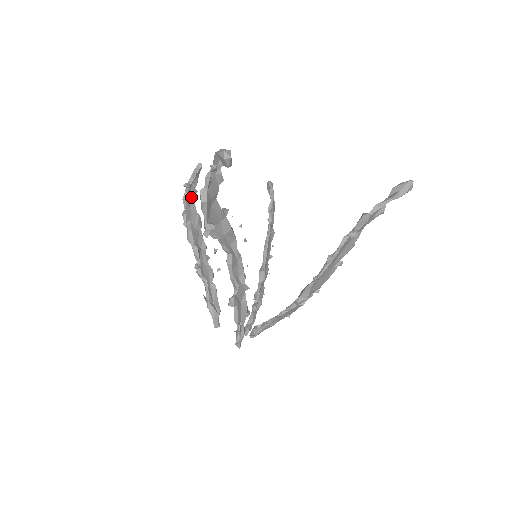
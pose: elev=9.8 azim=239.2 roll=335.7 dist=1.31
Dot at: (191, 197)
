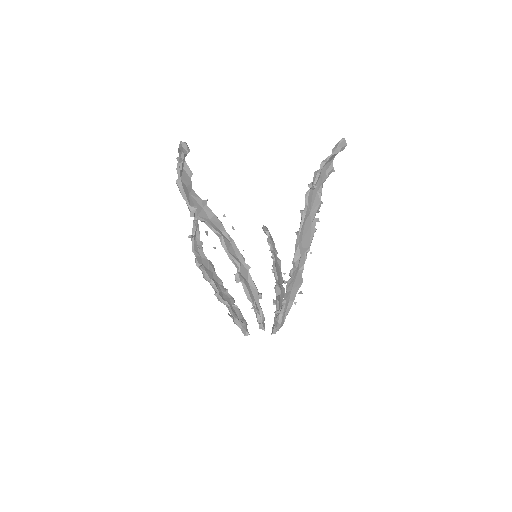
Dot at: (198, 247)
